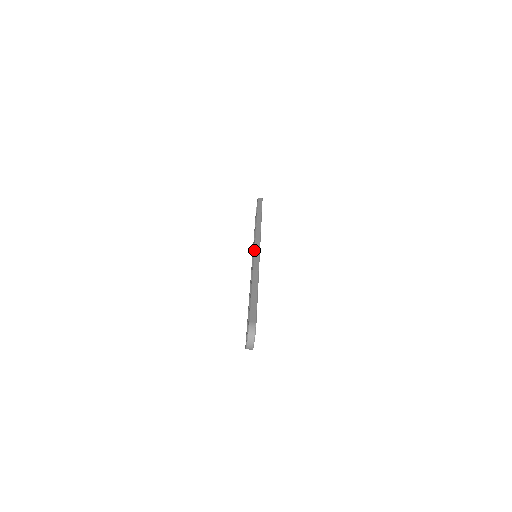
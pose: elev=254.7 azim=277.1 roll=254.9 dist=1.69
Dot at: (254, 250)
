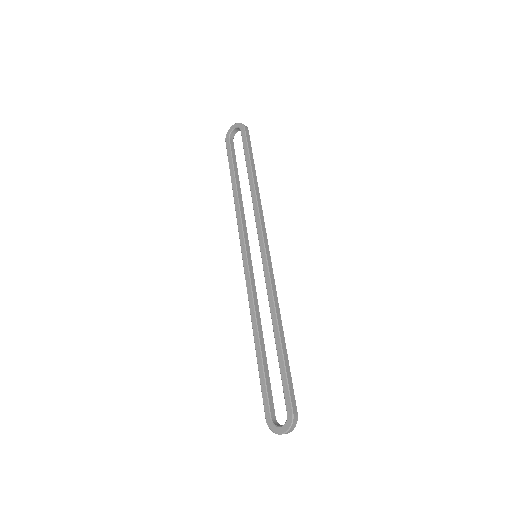
Dot at: (267, 261)
